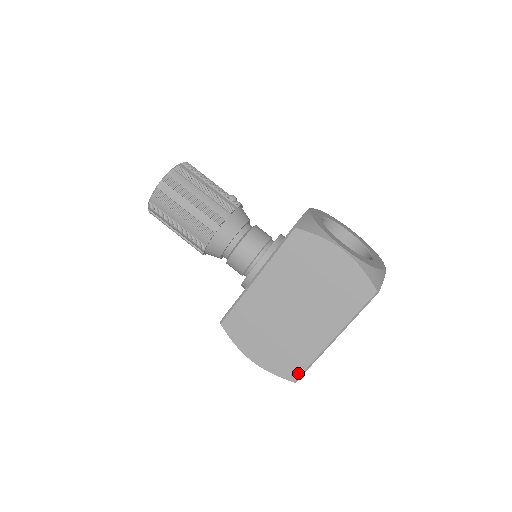
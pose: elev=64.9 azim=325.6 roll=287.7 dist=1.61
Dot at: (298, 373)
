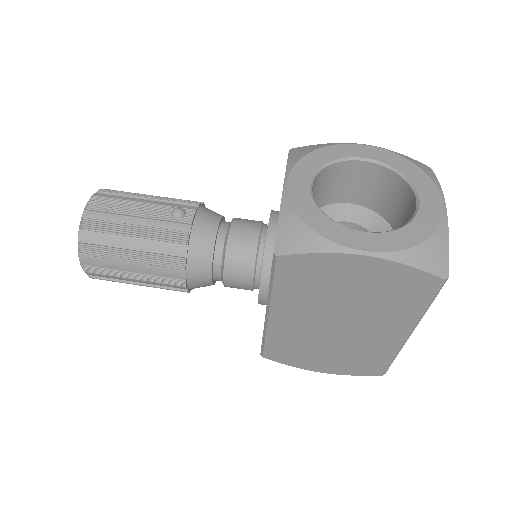
Dot at: (383, 369)
